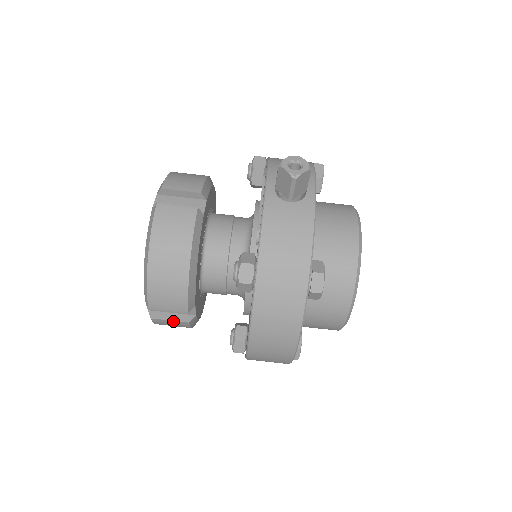
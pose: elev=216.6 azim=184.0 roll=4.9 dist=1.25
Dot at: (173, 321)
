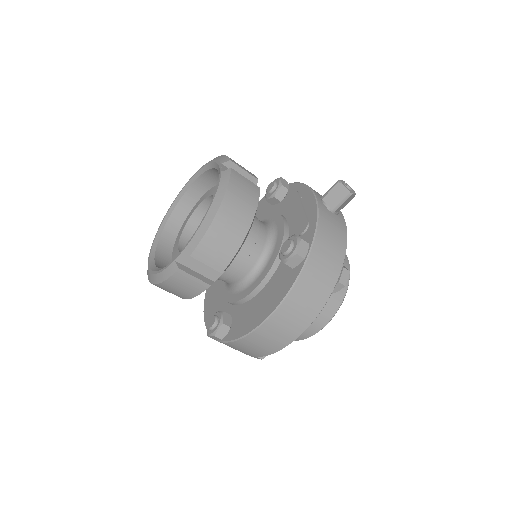
Dot at: (197, 279)
